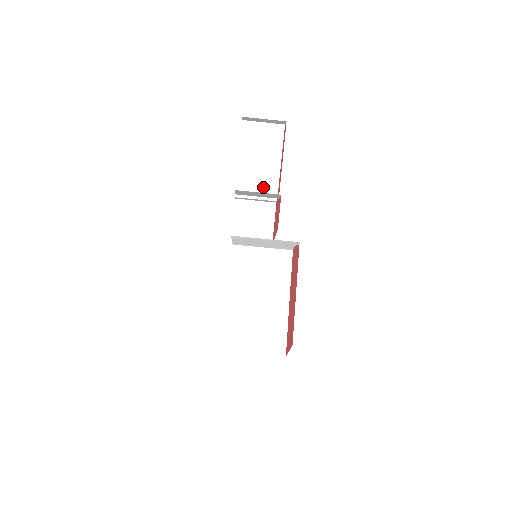
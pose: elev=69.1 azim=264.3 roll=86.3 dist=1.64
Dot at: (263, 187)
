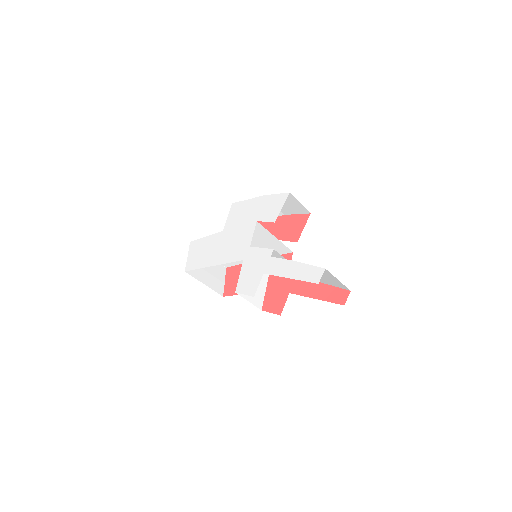
Dot at: occluded
